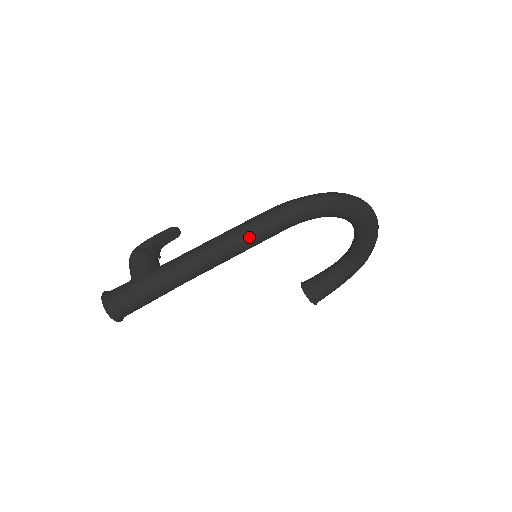
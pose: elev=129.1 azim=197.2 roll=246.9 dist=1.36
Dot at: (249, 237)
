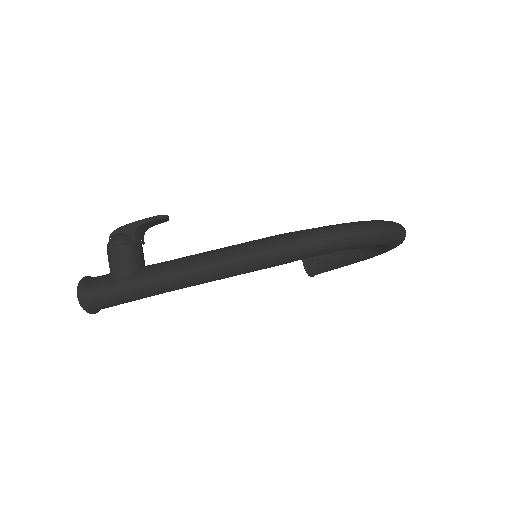
Dot at: (250, 268)
